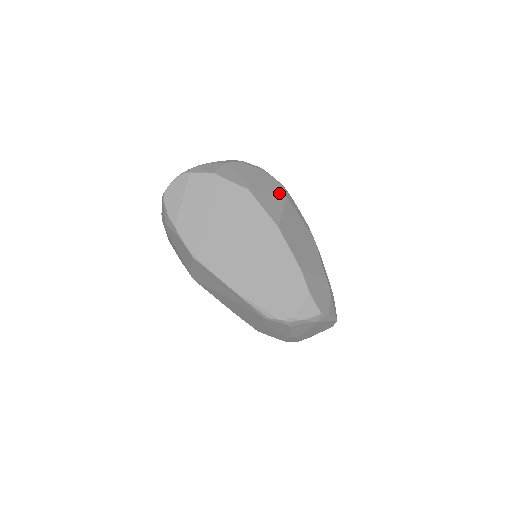
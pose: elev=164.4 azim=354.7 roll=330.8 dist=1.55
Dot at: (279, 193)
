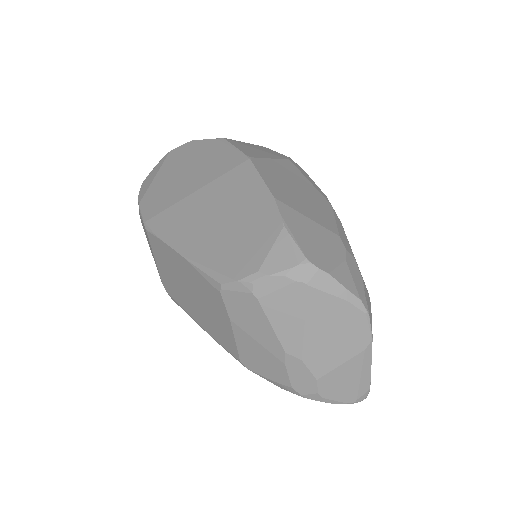
Dot at: (277, 155)
